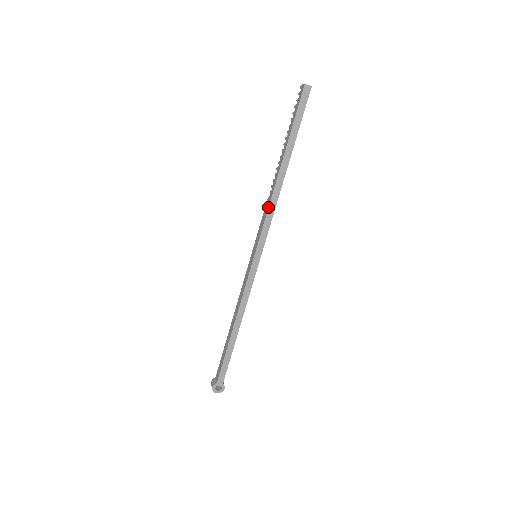
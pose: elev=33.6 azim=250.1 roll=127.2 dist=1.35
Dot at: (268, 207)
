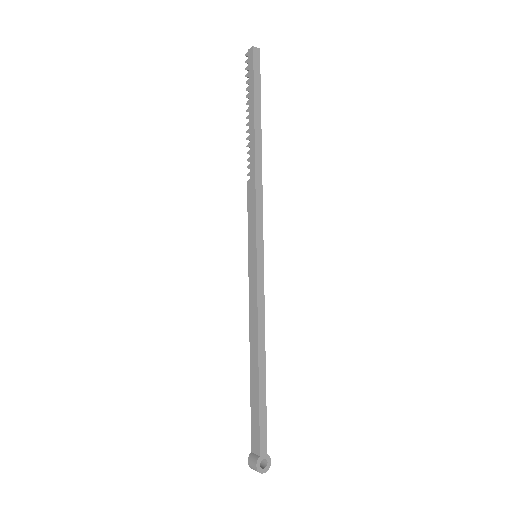
Dot at: (255, 188)
